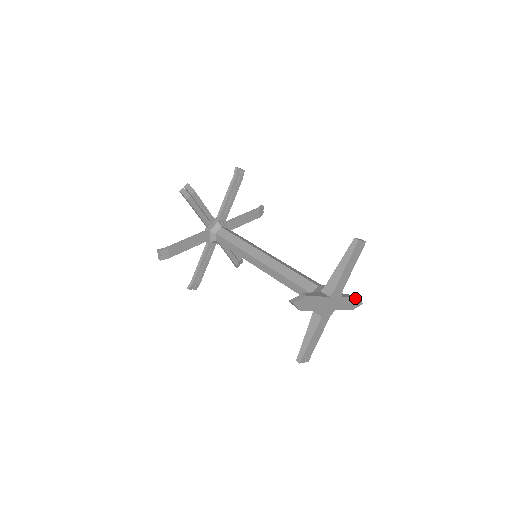
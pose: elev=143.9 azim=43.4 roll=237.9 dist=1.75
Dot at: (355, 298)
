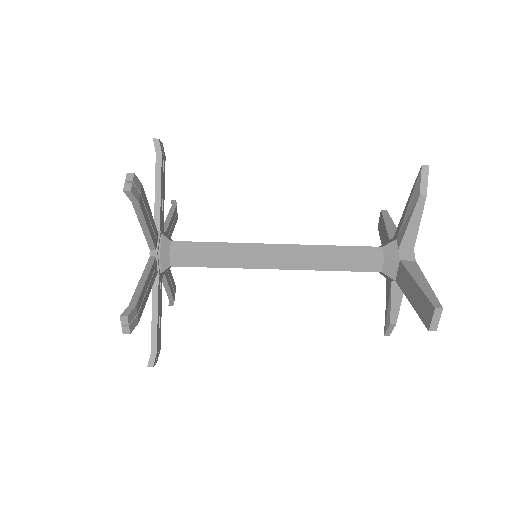
Dot at: (423, 207)
